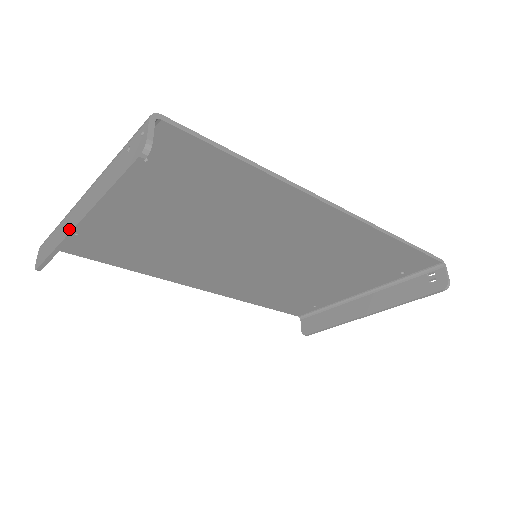
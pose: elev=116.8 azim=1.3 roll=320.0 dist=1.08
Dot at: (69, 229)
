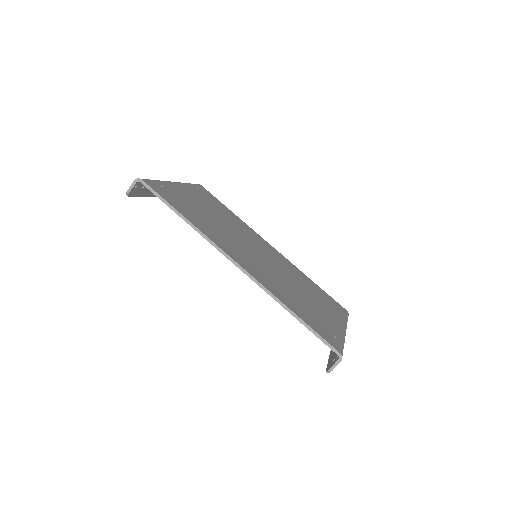
Dot at: occluded
